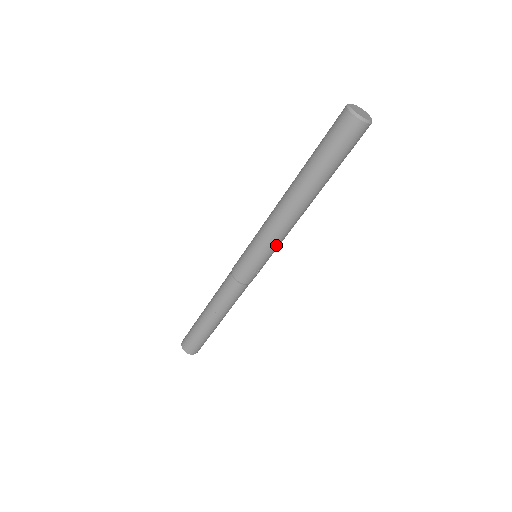
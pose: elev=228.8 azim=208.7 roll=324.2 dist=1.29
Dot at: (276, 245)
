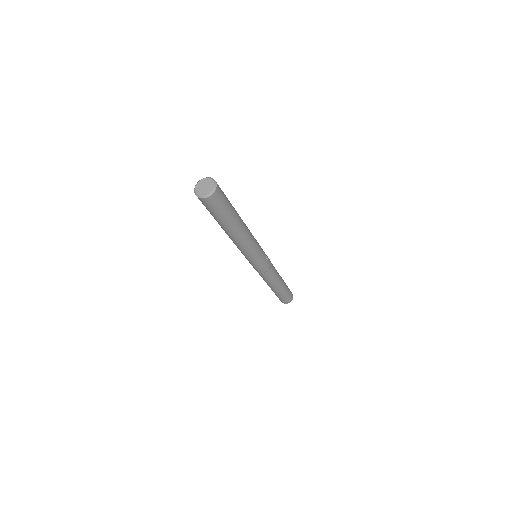
Dot at: (258, 247)
